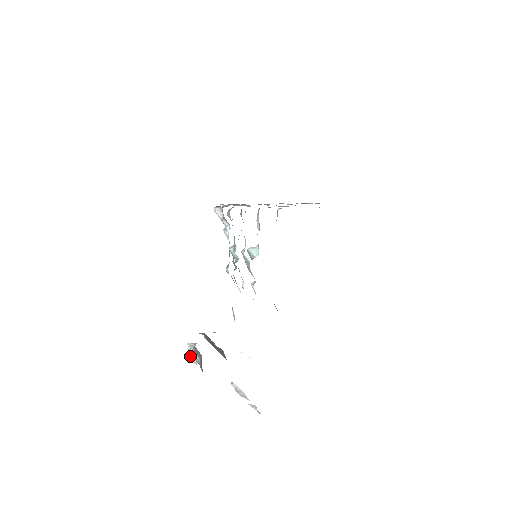
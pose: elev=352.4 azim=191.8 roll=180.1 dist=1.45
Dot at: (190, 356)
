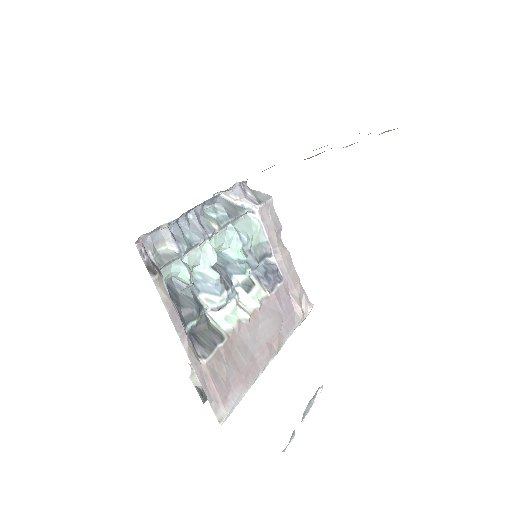
Dot at: (193, 375)
